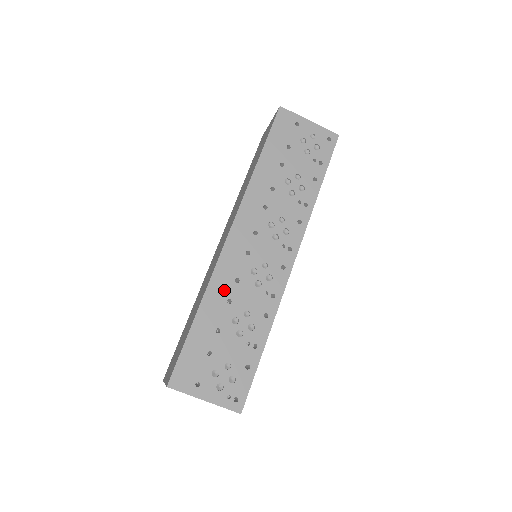
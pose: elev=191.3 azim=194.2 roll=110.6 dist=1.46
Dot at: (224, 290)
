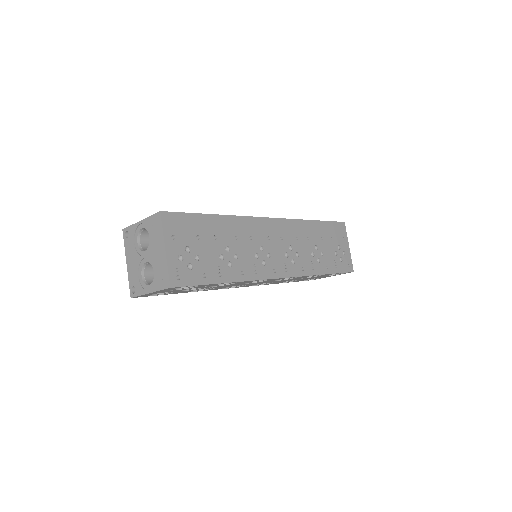
Dot at: (241, 230)
